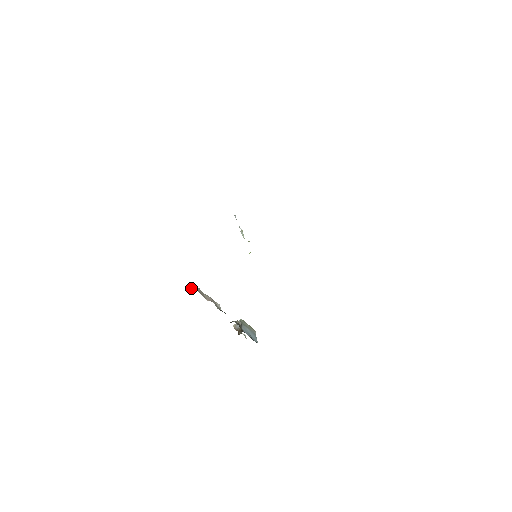
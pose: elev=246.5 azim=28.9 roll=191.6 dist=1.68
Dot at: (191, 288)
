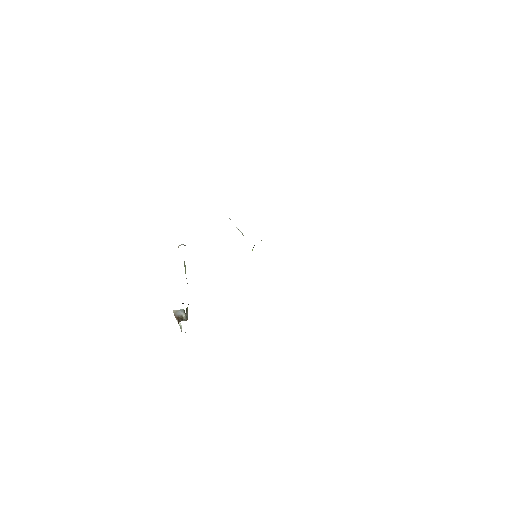
Dot at: (185, 245)
